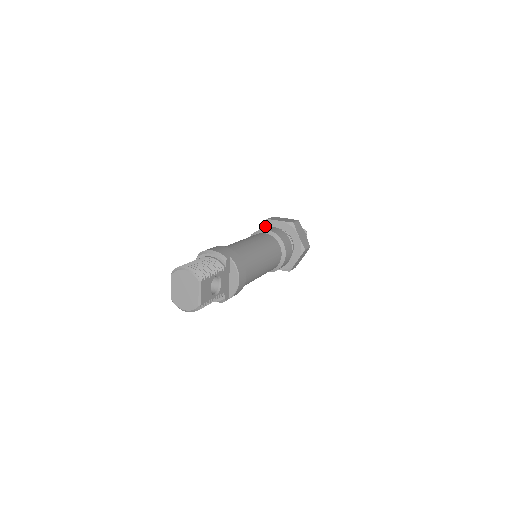
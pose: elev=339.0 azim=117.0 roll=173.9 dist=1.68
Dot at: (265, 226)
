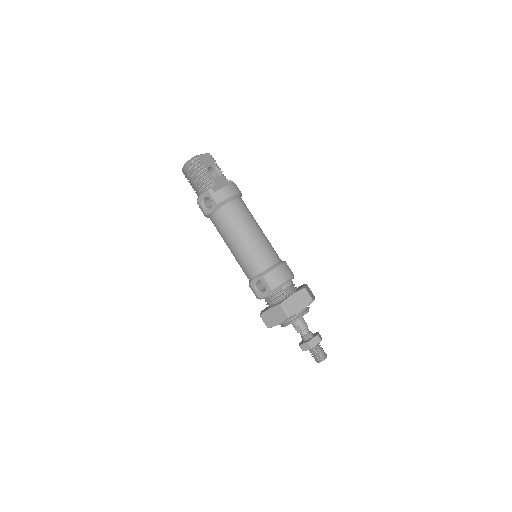
Dot at: occluded
